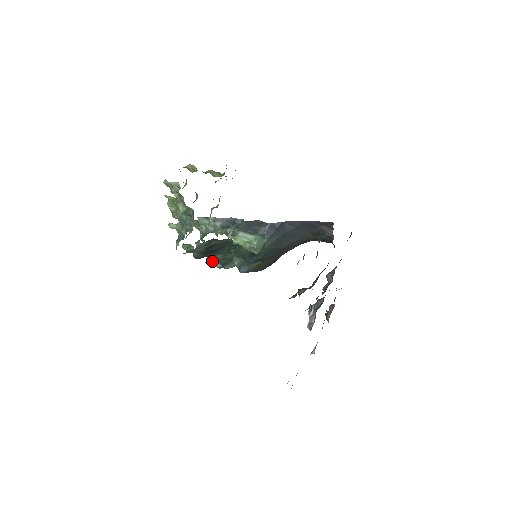
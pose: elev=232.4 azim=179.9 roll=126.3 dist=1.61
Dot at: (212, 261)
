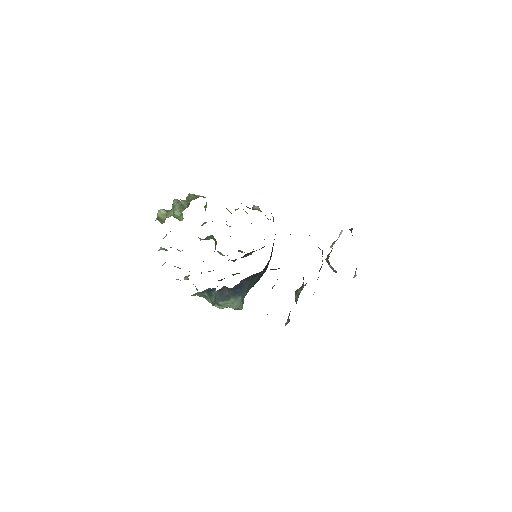
Dot at: (235, 260)
